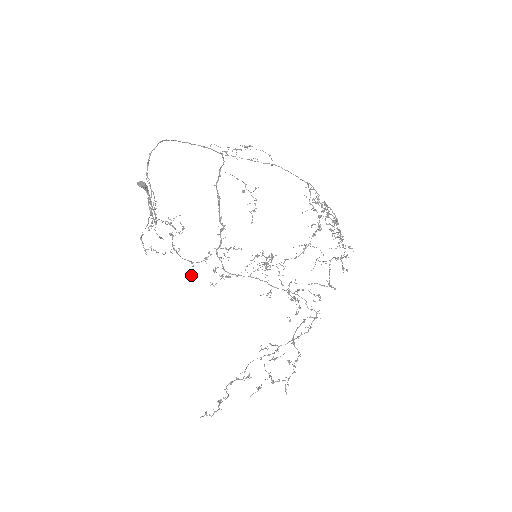
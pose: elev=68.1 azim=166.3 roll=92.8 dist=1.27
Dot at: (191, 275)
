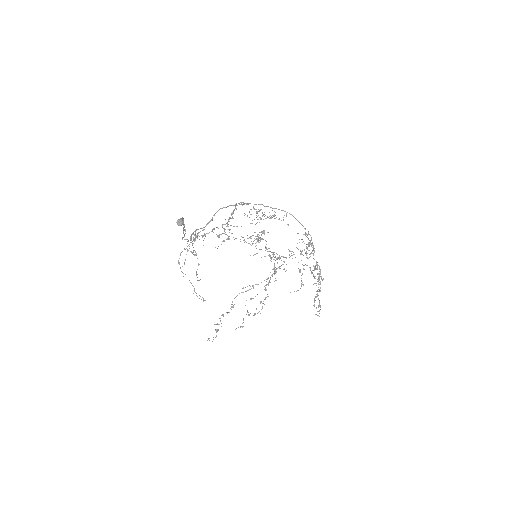
Dot at: occluded
